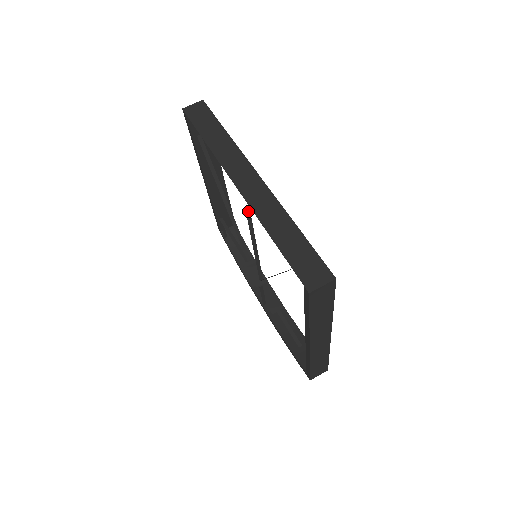
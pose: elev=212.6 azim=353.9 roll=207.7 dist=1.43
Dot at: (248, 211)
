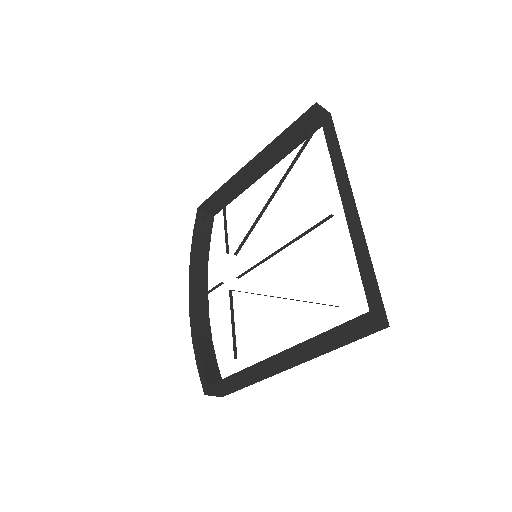
Dot at: (326, 220)
